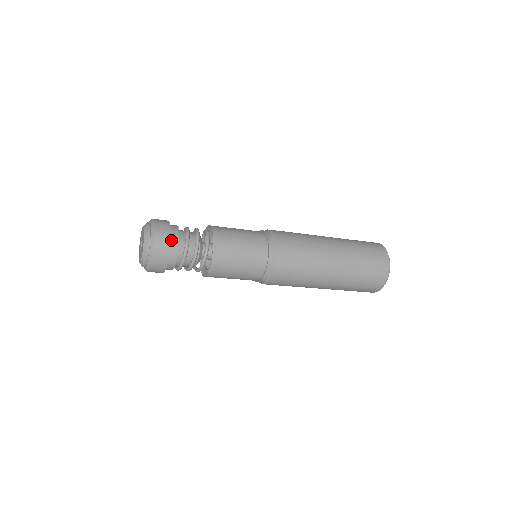
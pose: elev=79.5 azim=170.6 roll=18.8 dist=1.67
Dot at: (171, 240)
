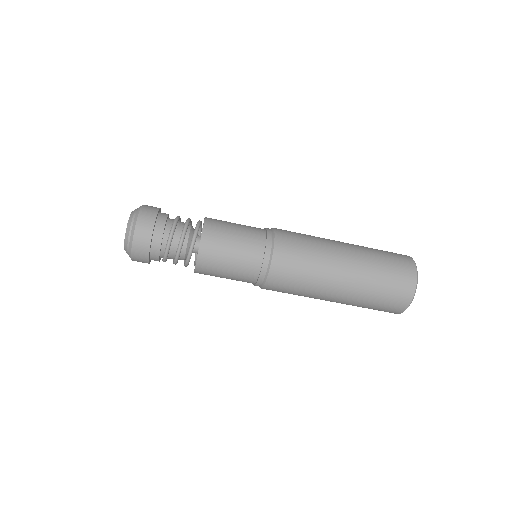
Dot at: (159, 214)
